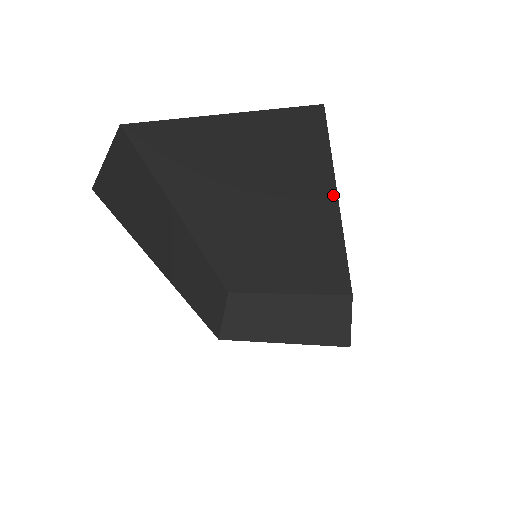
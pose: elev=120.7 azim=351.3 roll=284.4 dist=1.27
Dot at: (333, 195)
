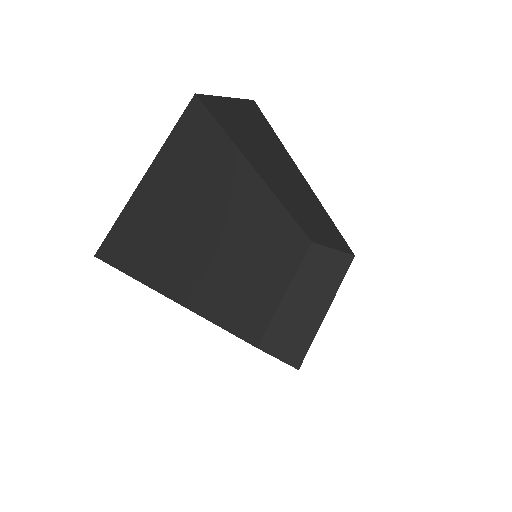
Dot at: (246, 164)
